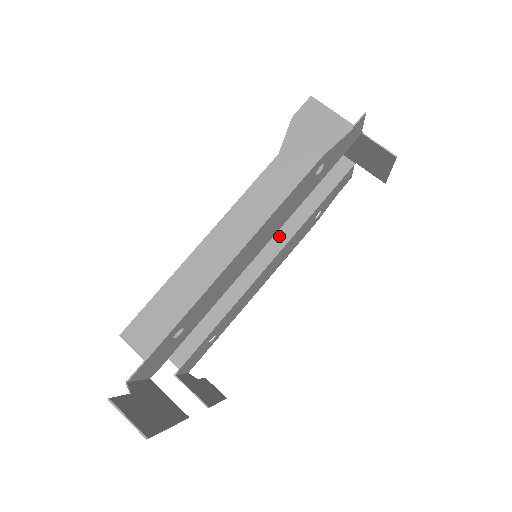
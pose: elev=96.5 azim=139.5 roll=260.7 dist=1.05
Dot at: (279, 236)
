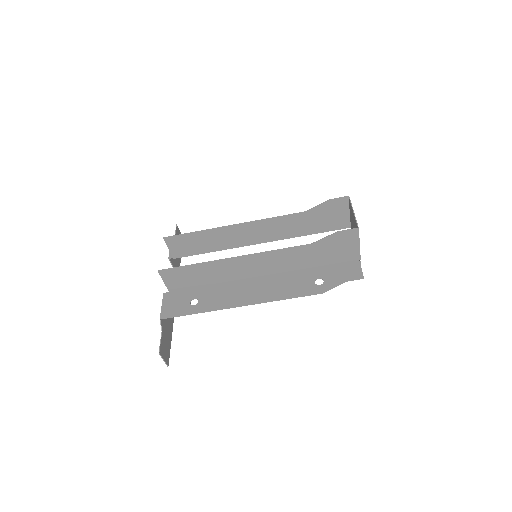
Dot at: (277, 235)
